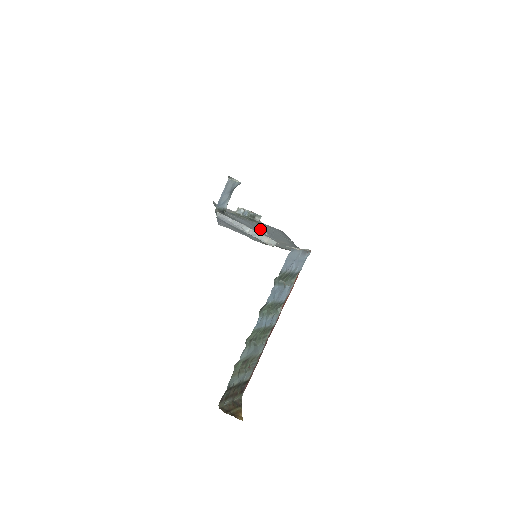
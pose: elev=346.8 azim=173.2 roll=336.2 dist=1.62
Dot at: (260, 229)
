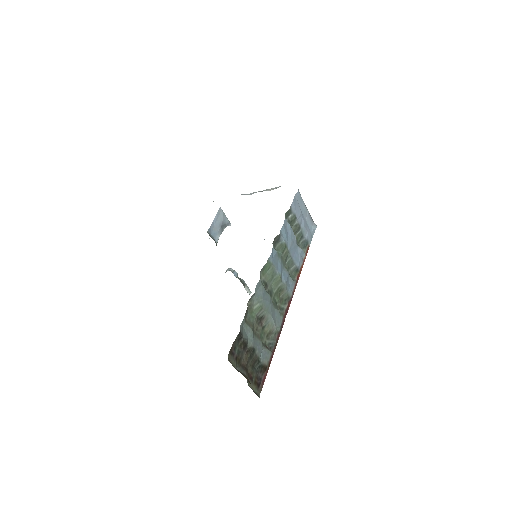
Dot at: occluded
